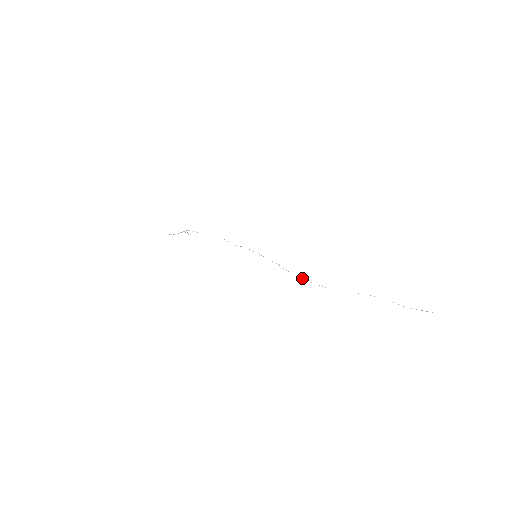
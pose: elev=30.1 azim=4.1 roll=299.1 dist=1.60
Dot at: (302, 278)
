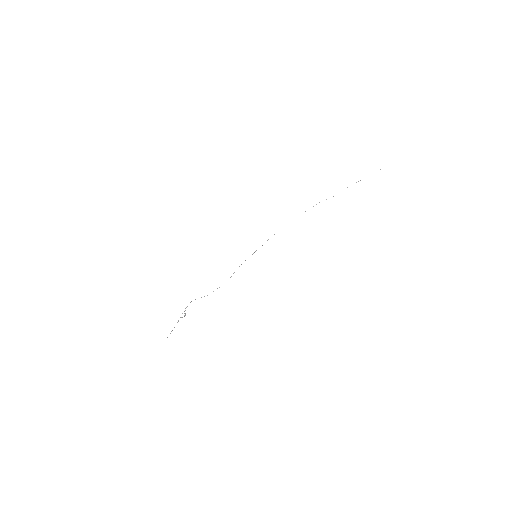
Dot at: occluded
